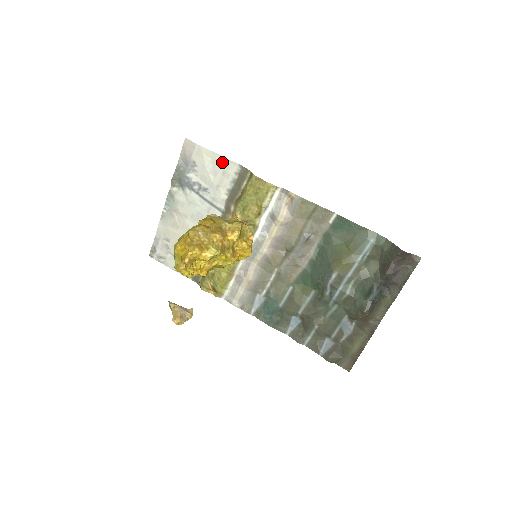
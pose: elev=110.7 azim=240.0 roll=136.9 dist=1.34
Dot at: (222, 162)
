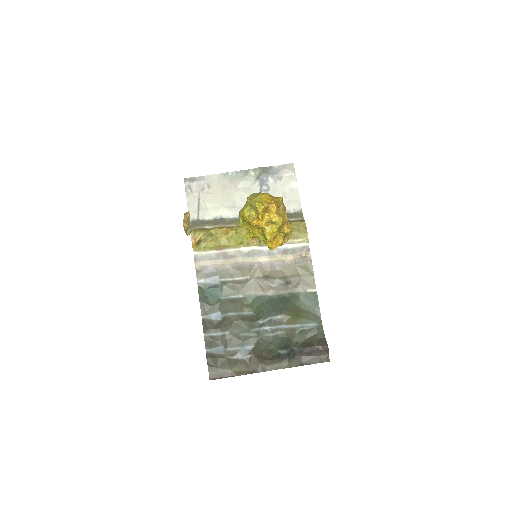
Dot at: (295, 196)
